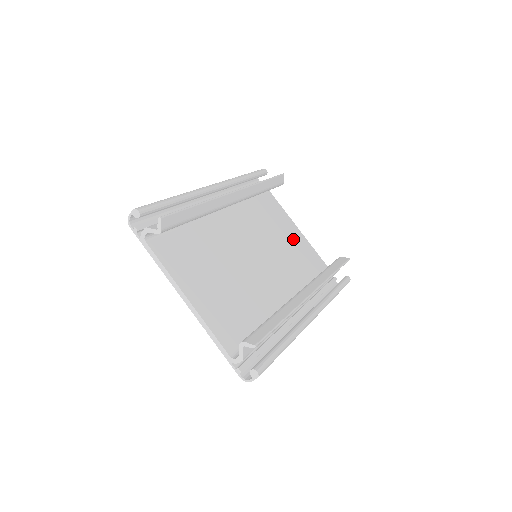
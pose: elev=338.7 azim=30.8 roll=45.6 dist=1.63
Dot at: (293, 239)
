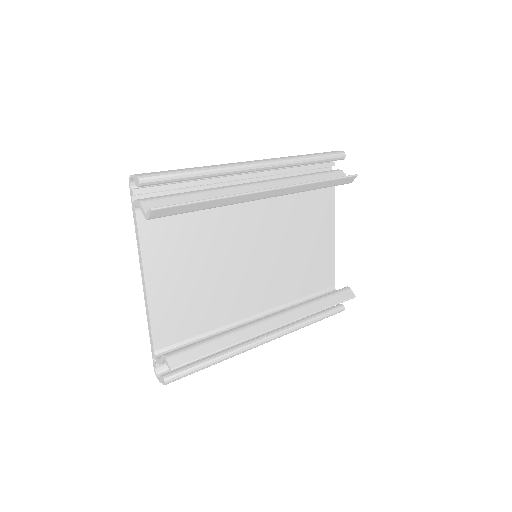
Dot at: (318, 243)
